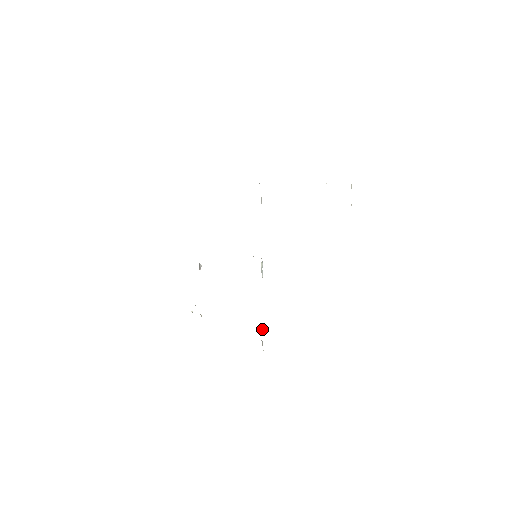
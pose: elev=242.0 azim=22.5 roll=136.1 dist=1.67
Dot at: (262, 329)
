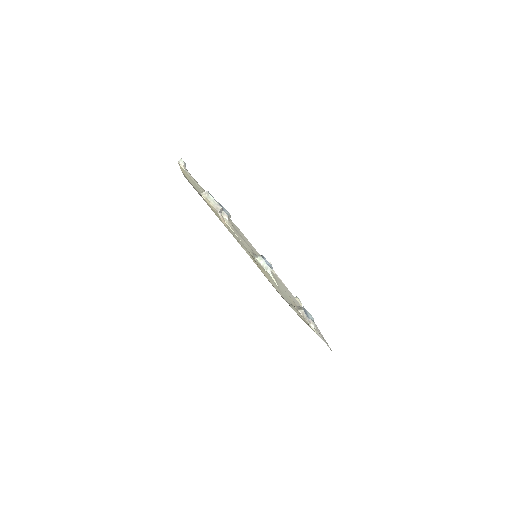
Dot at: (301, 310)
